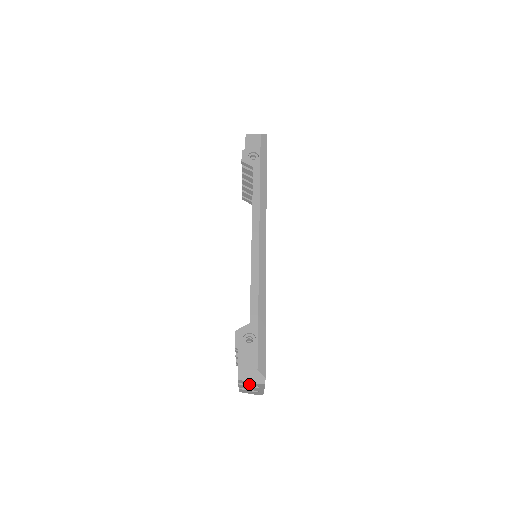
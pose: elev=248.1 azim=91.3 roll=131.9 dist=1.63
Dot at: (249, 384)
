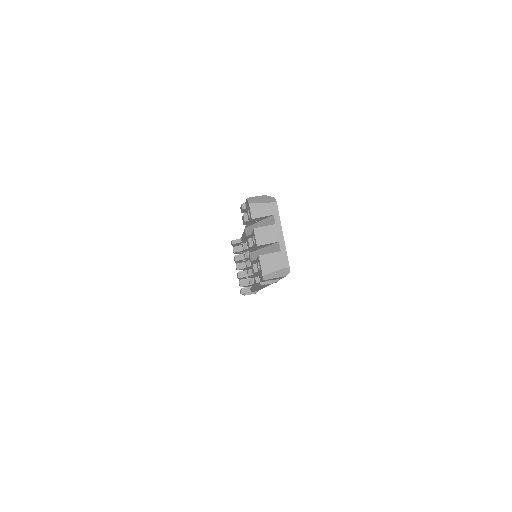
Dot at: (263, 214)
